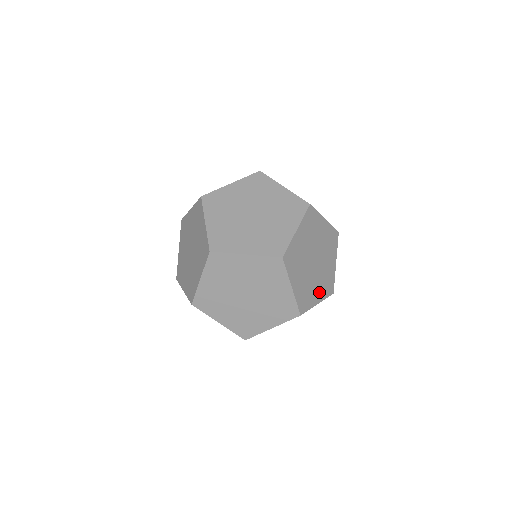
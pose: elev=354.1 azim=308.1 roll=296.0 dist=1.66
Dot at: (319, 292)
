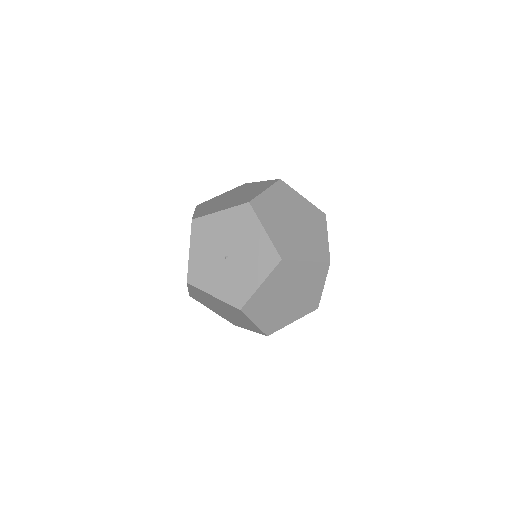
Dot at: occluded
